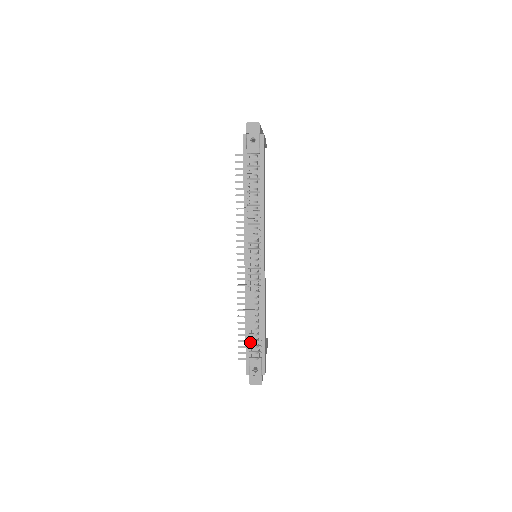
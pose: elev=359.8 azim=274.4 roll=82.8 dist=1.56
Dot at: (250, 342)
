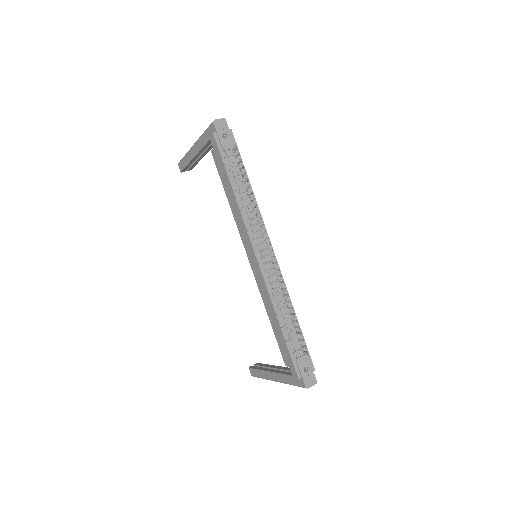
Dot at: (290, 342)
